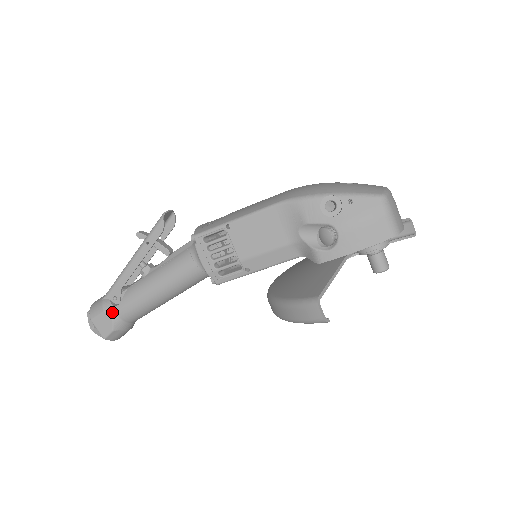
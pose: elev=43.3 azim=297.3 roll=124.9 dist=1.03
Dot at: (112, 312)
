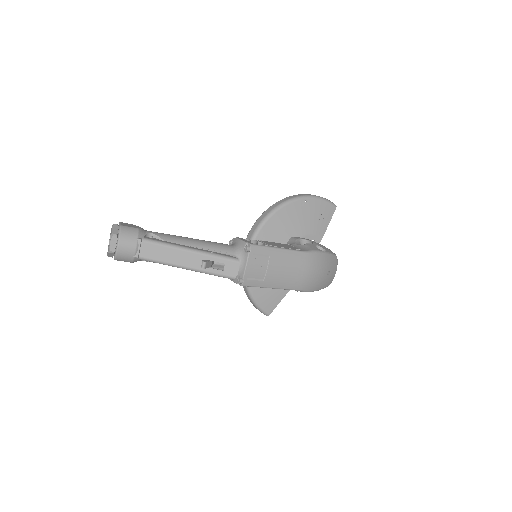
Dot at: occluded
